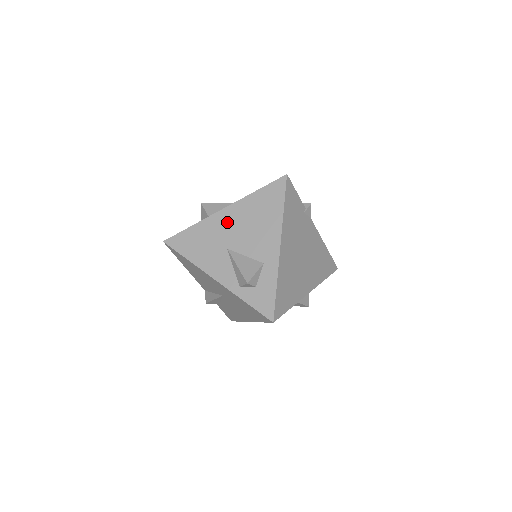
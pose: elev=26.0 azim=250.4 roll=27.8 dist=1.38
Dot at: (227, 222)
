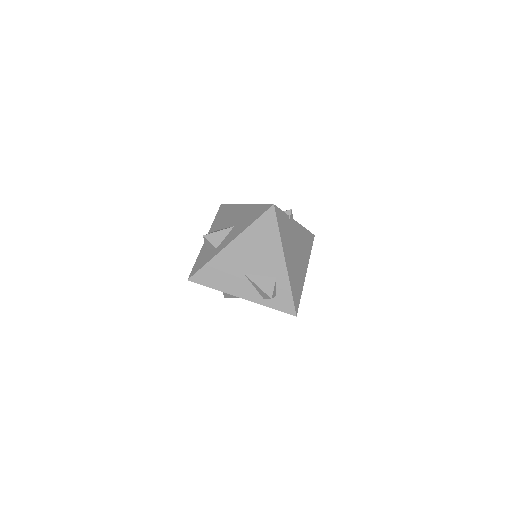
Dot at: (236, 253)
